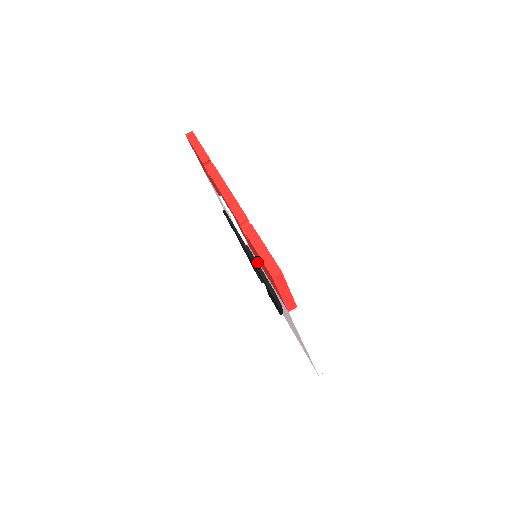
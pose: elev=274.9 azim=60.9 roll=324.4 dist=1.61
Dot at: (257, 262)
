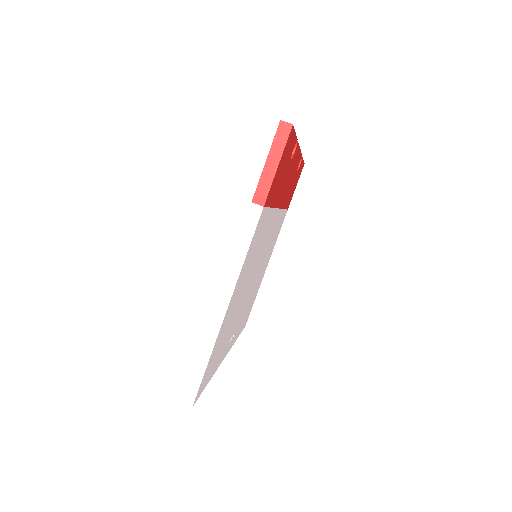
Dot at: occluded
